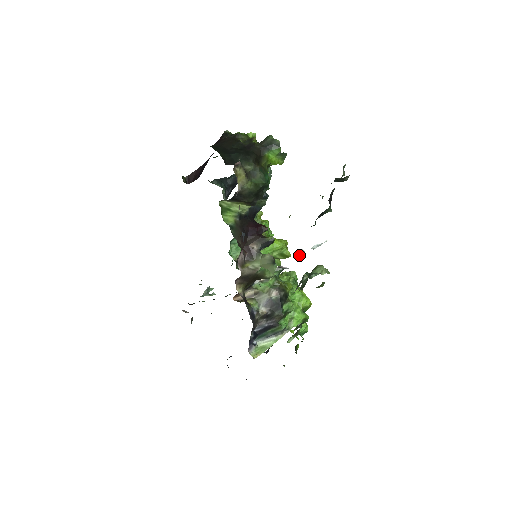
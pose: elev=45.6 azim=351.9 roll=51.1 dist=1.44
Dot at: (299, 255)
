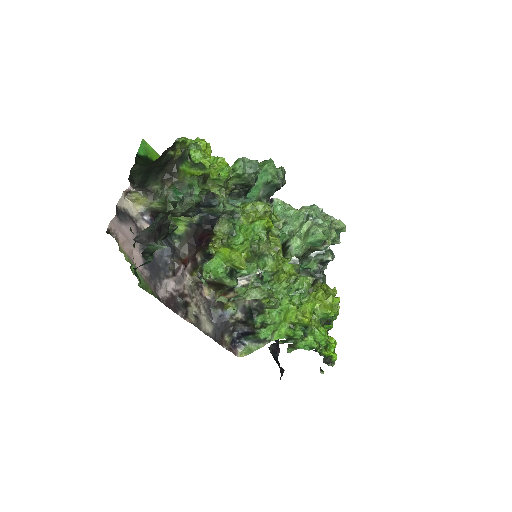
Dot at: (290, 262)
